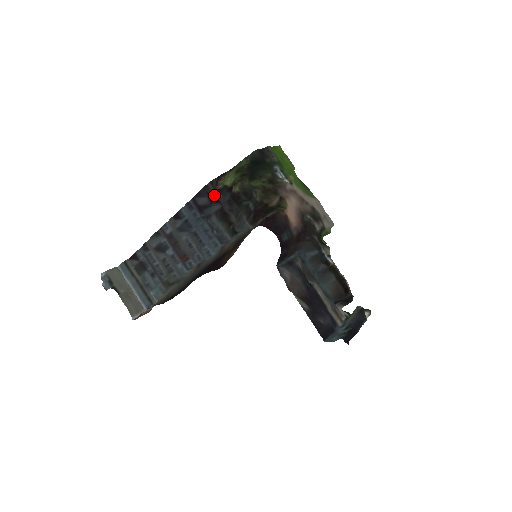
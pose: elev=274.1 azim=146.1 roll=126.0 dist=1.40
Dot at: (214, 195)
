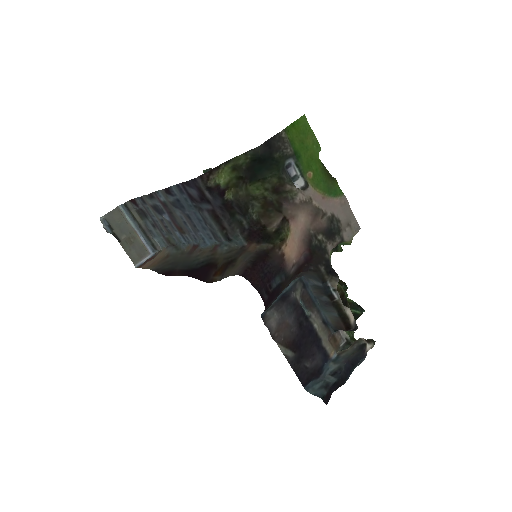
Dot at: (204, 194)
